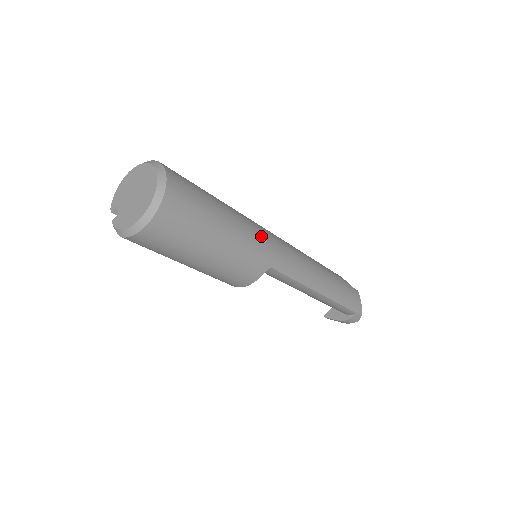
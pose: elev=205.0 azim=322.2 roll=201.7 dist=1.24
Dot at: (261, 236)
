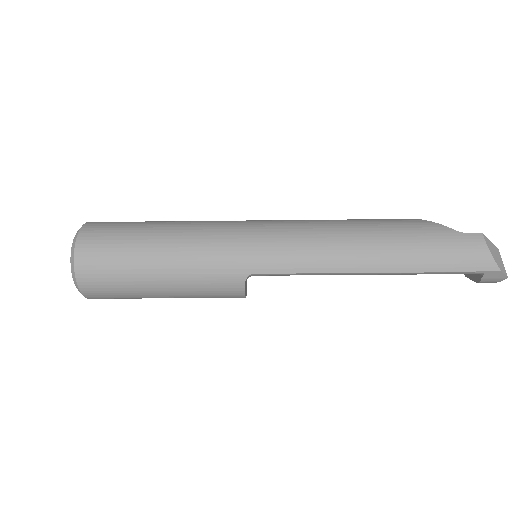
Dot at: (222, 244)
